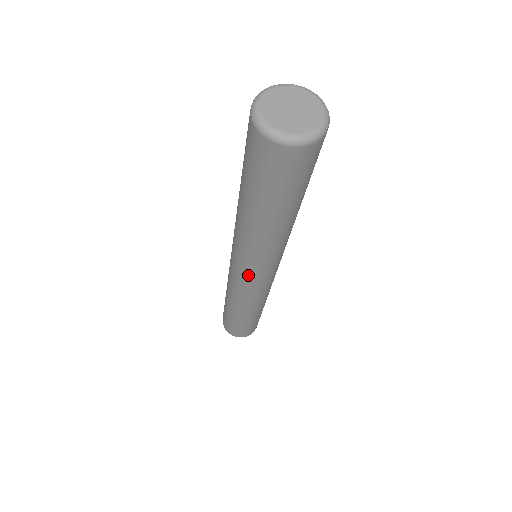
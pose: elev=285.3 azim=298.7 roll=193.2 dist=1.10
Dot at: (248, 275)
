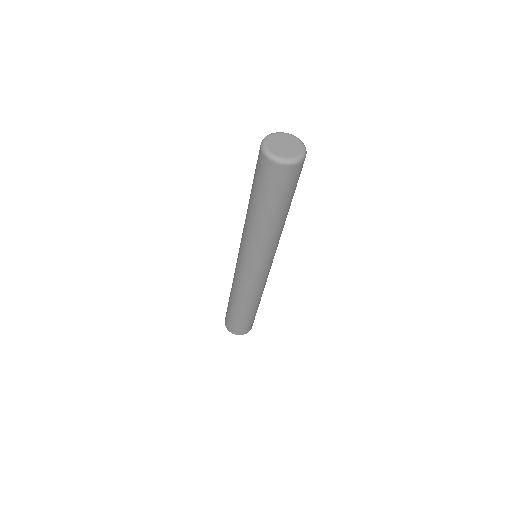
Dot at: (256, 269)
